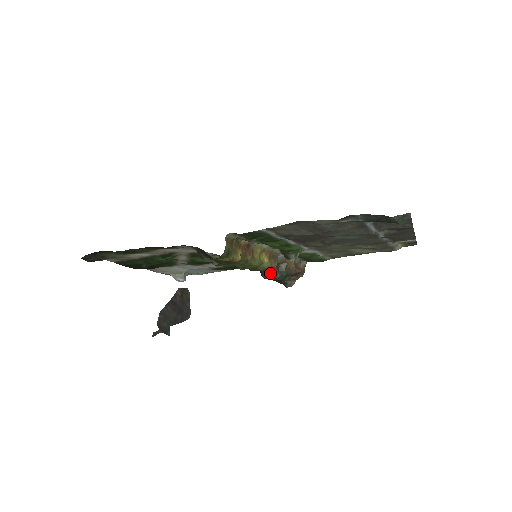
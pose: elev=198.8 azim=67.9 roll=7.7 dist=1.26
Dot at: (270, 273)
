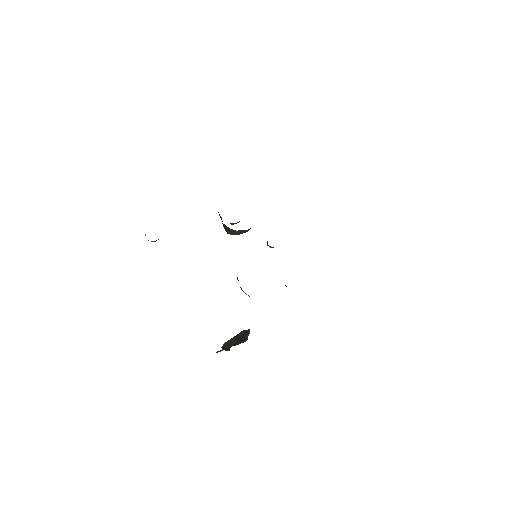
Dot at: (237, 234)
